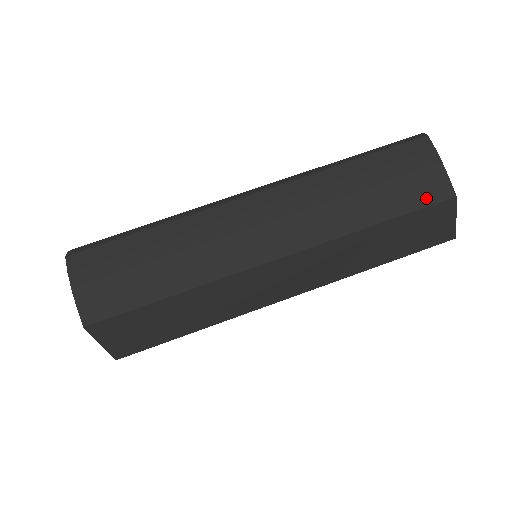
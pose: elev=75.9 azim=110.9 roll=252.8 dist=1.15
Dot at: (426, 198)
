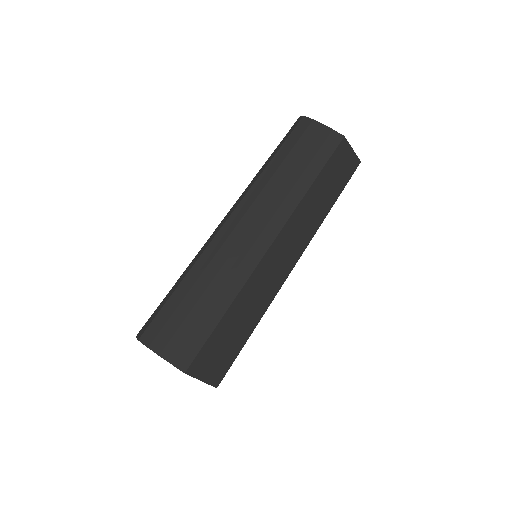
Dot at: (329, 148)
